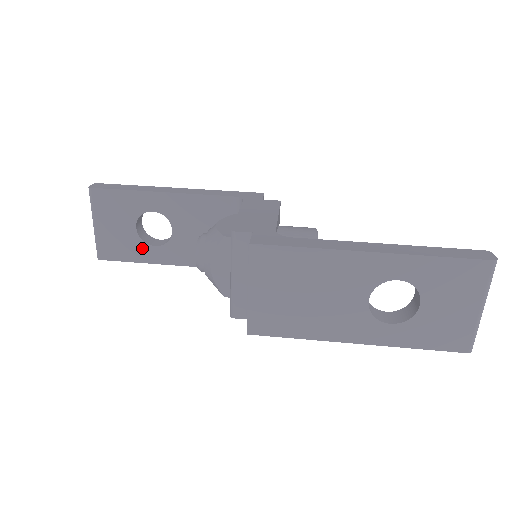
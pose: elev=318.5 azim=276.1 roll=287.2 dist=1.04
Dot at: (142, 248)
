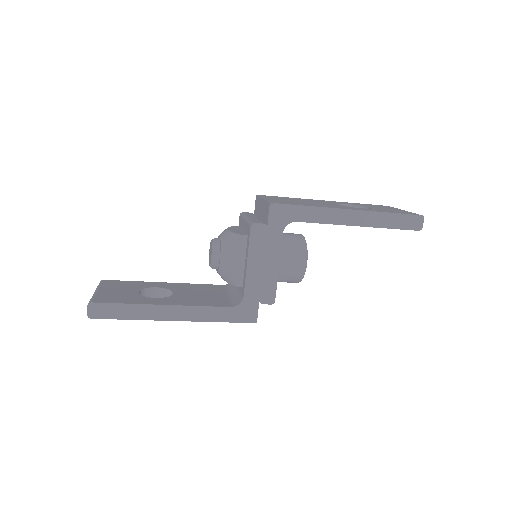
Dot at: (141, 299)
